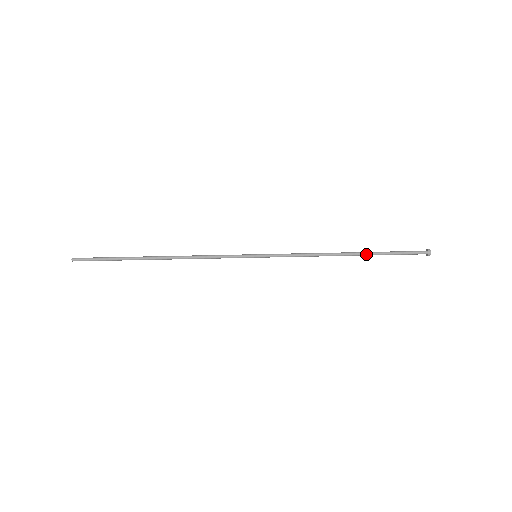
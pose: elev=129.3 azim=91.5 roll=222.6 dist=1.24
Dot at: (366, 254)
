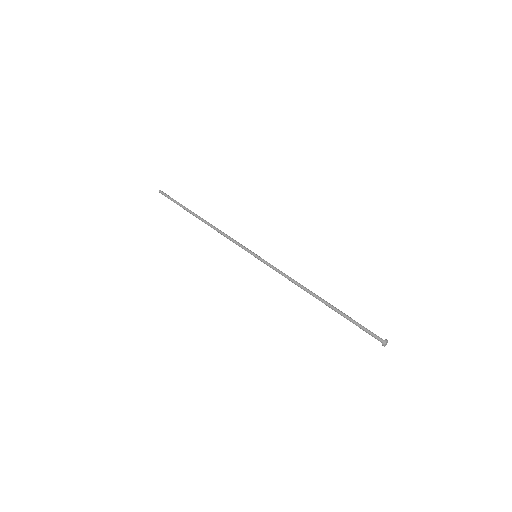
Dot at: (333, 306)
